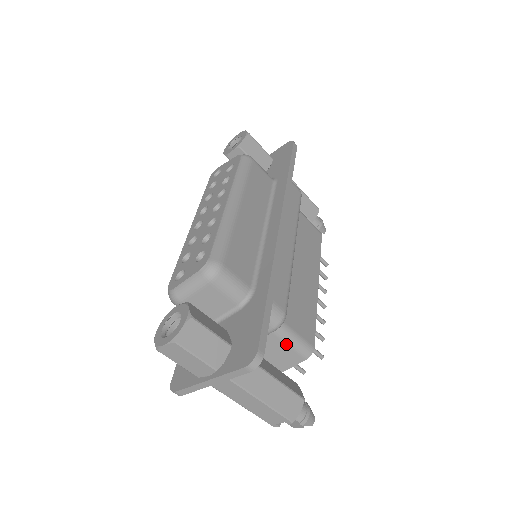
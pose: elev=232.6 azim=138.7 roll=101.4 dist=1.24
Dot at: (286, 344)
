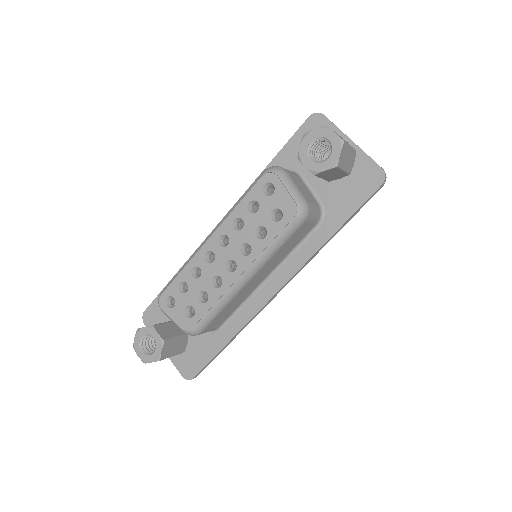
Dot at: occluded
